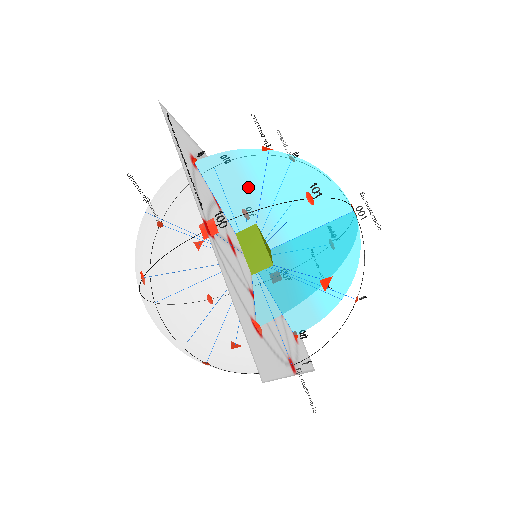
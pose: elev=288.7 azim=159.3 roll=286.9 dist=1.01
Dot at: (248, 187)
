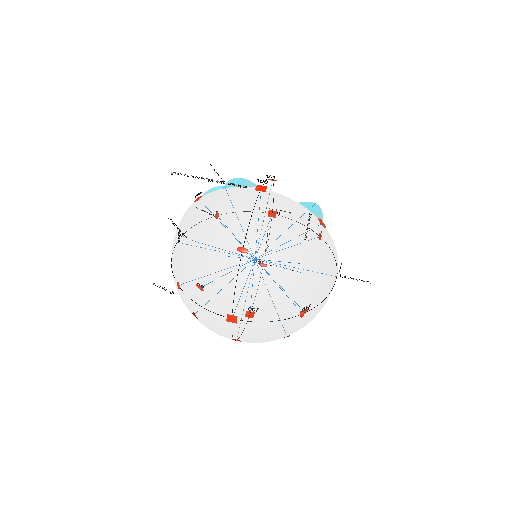
Dot at: occluded
